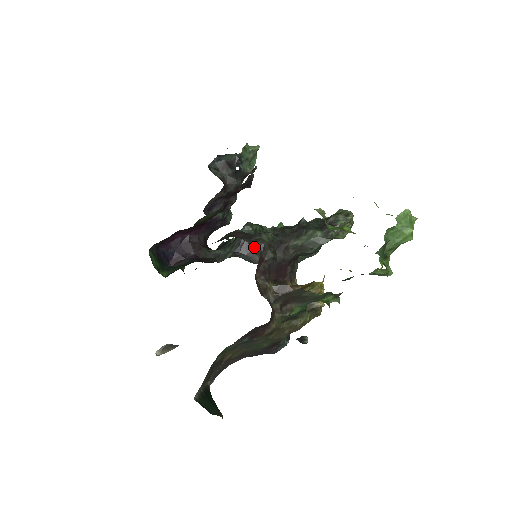
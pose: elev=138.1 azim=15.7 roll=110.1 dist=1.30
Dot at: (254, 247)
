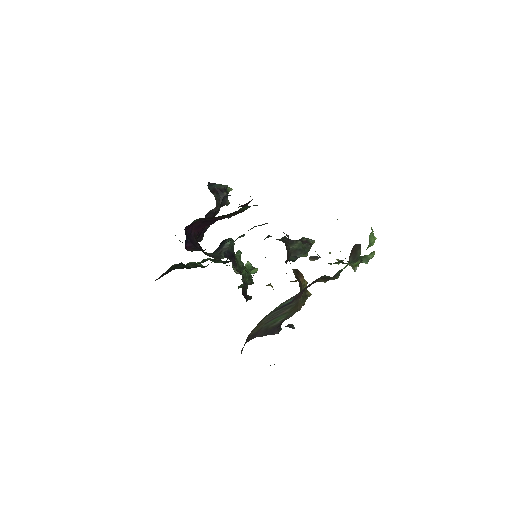
Dot at: occluded
